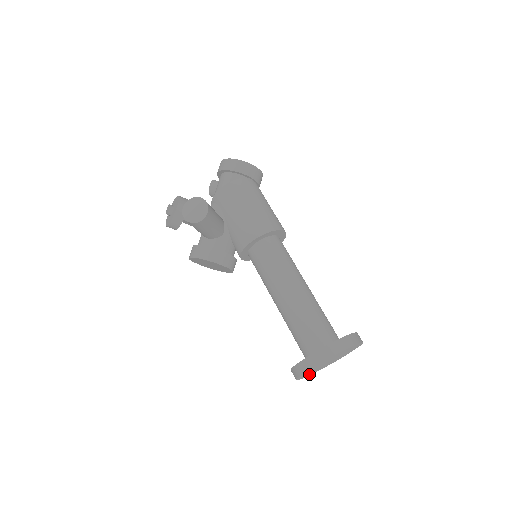
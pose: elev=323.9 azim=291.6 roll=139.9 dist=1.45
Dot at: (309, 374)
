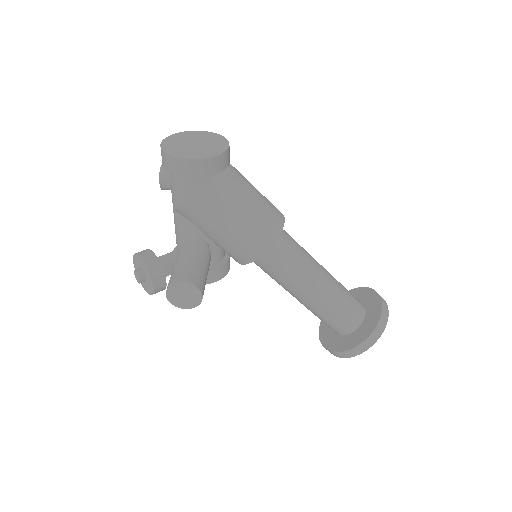
Dot at: occluded
